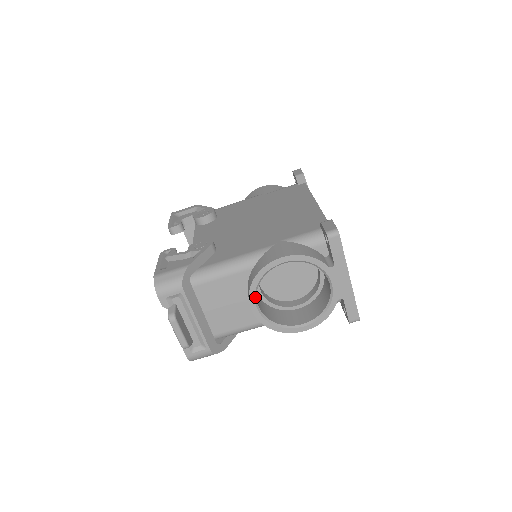
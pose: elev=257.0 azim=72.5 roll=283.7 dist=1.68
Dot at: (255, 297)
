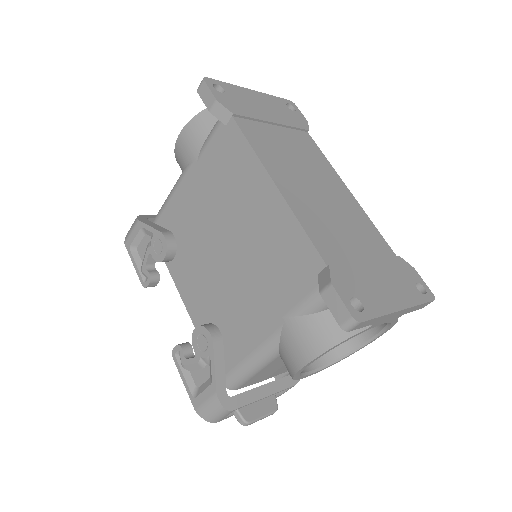
Dot at: (305, 374)
